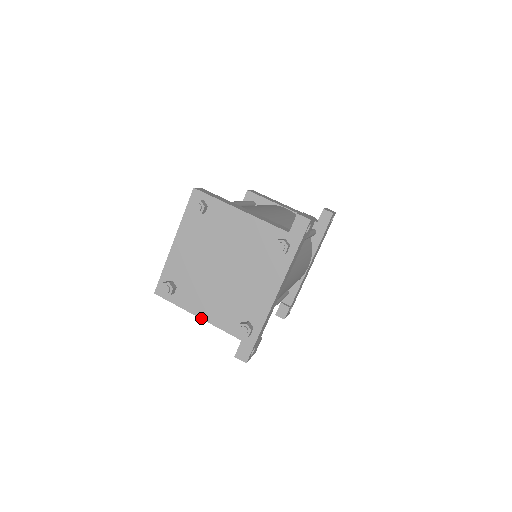
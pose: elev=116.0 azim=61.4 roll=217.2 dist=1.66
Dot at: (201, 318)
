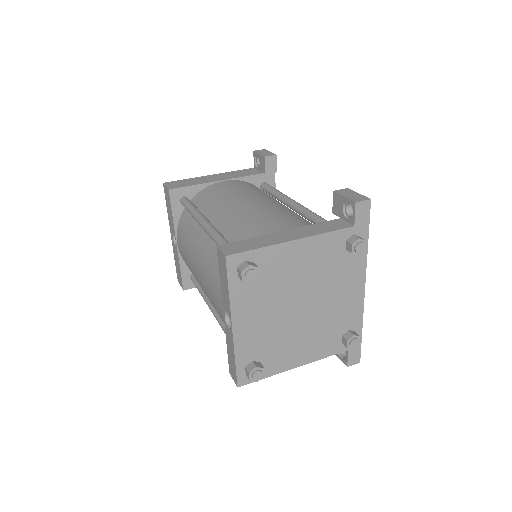
Dot at: occluded
